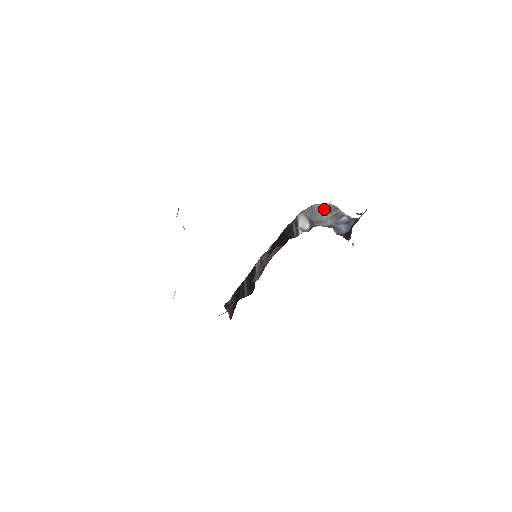
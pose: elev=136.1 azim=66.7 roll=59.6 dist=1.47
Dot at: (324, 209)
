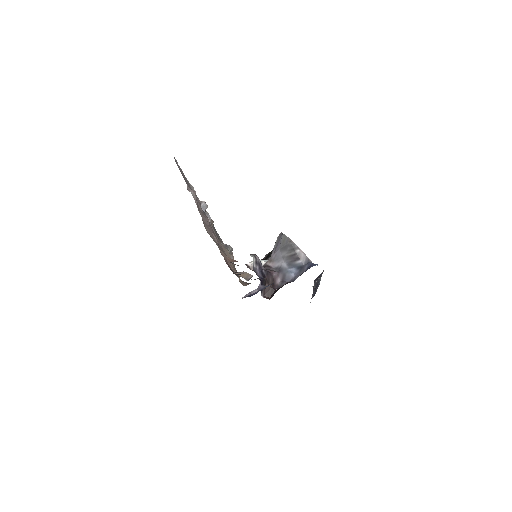
Dot at: (284, 246)
